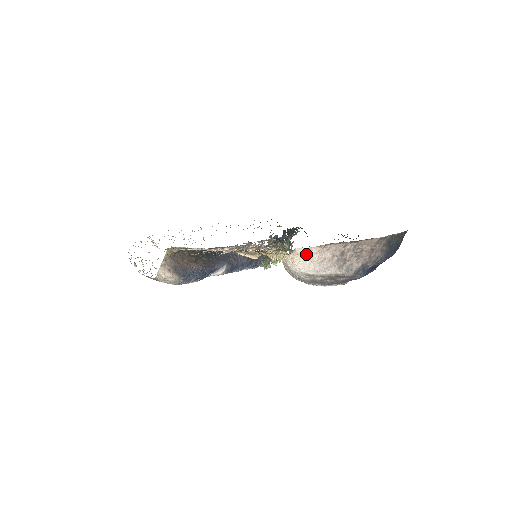
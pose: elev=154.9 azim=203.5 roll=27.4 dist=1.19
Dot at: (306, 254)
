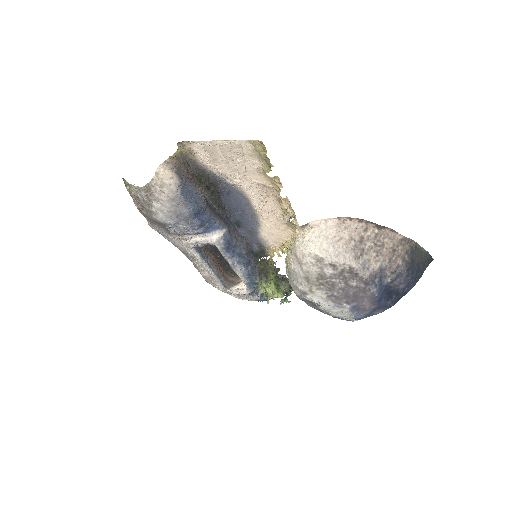
Dot at: (321, 228)
